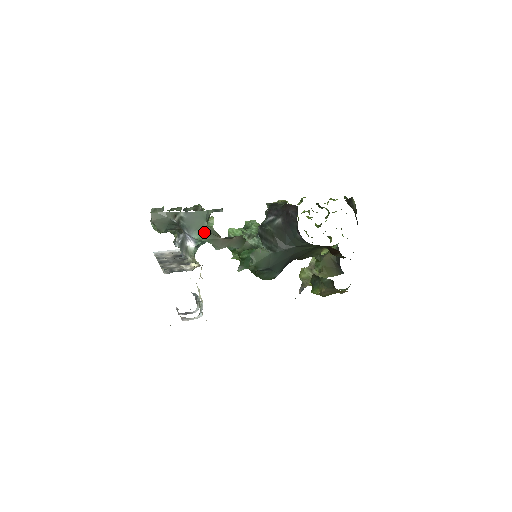
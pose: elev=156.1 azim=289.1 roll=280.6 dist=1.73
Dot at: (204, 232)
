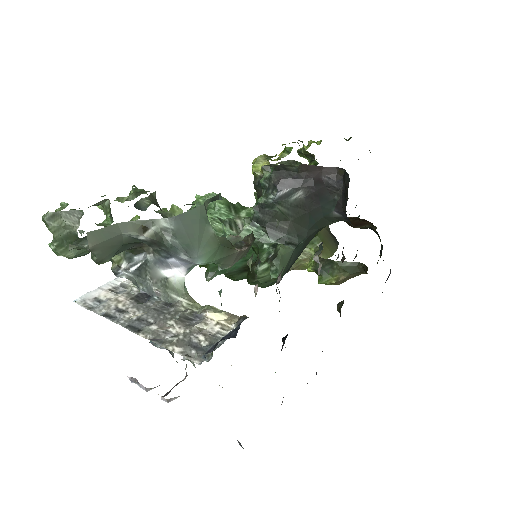
Dot at: (214, 248)
